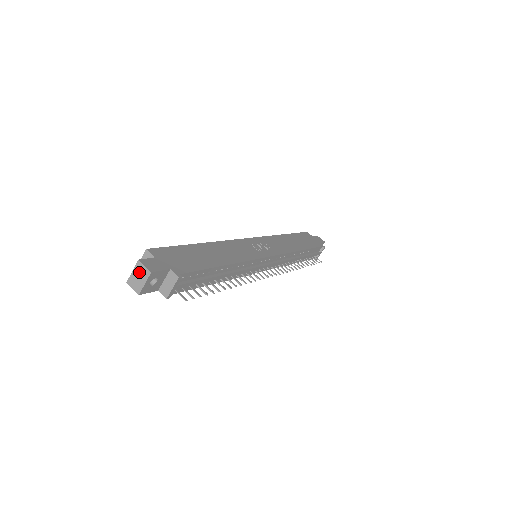
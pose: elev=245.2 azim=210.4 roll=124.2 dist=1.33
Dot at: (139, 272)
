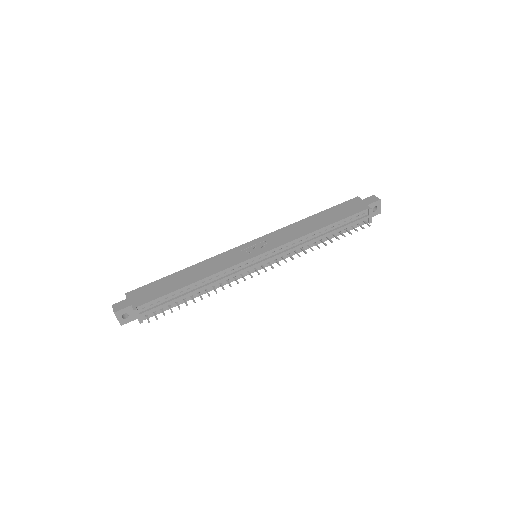
Dot at: occluded
